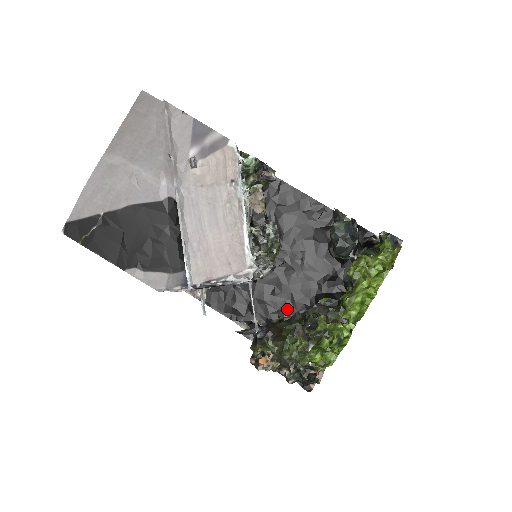
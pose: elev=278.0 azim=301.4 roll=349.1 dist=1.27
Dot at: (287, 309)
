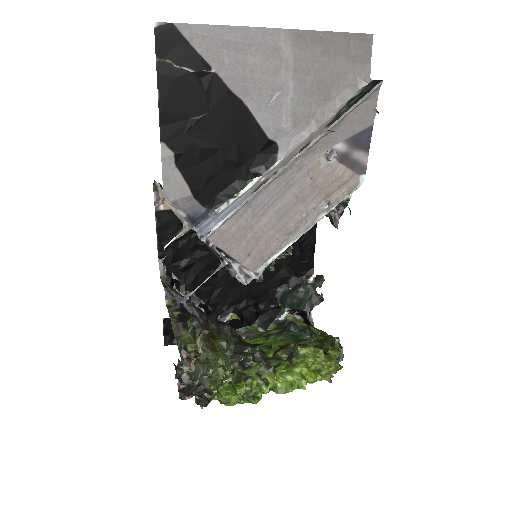
Dot at: (205, 294)
